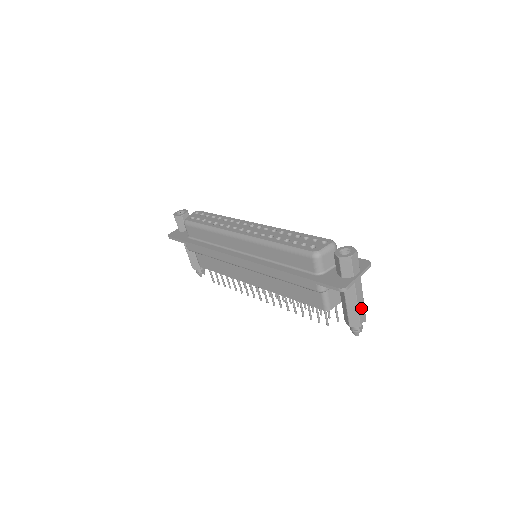
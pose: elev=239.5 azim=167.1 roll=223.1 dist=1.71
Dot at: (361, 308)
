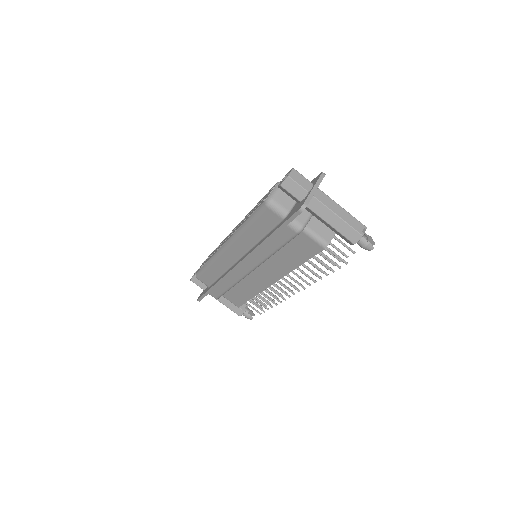
Dot at: (347, 218)
